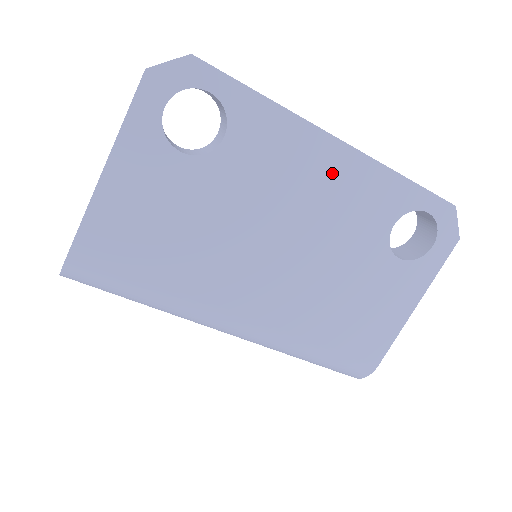
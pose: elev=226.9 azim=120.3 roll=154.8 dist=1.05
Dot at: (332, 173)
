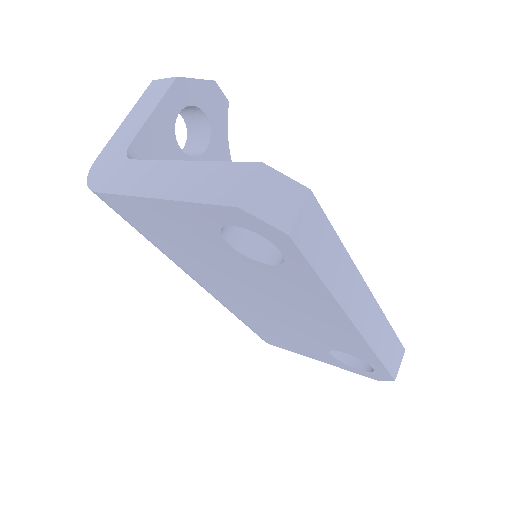
Dot at: (330, 323)
